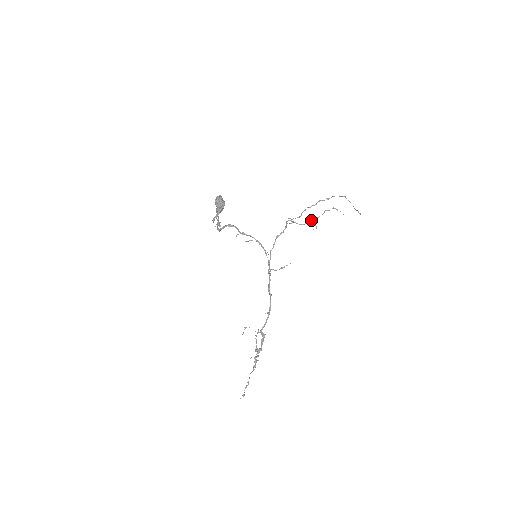
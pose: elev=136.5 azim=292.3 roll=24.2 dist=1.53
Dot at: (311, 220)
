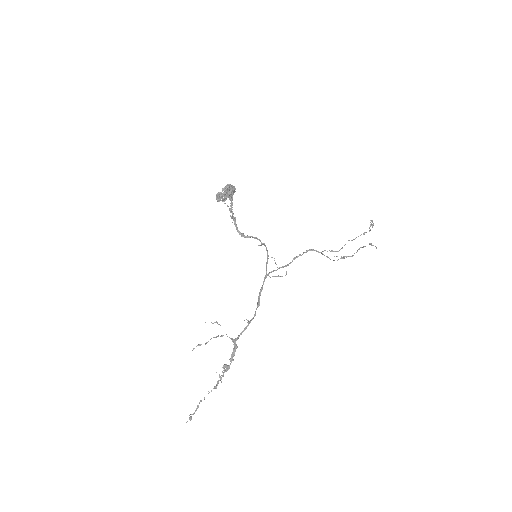
Dot at: (344, 256)
